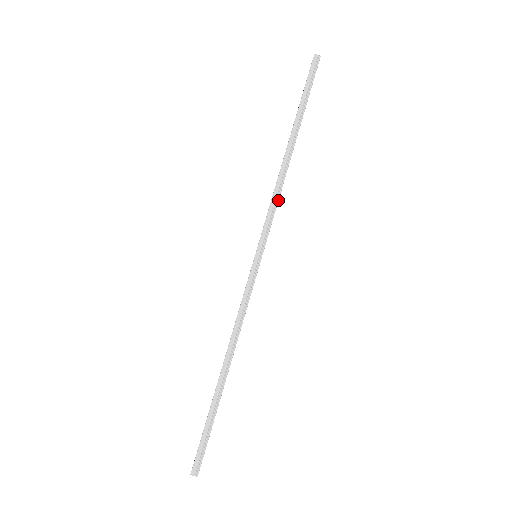
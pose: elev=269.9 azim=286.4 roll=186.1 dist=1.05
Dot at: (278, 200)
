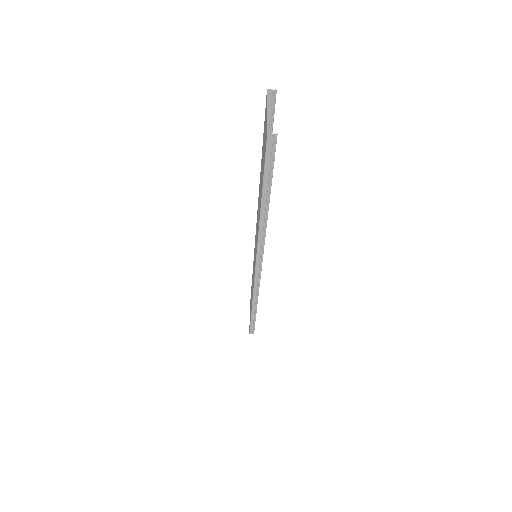
Dot at: (263, 248)
